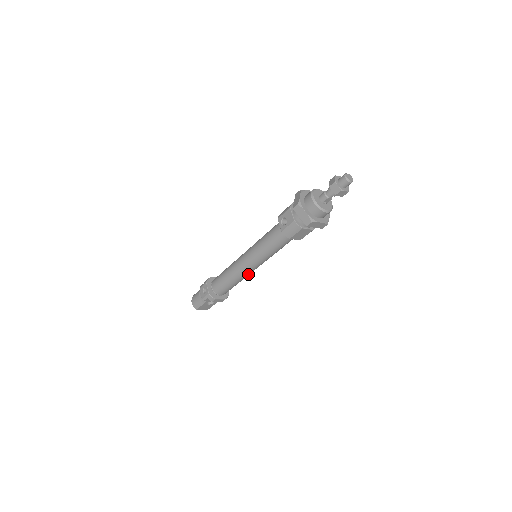
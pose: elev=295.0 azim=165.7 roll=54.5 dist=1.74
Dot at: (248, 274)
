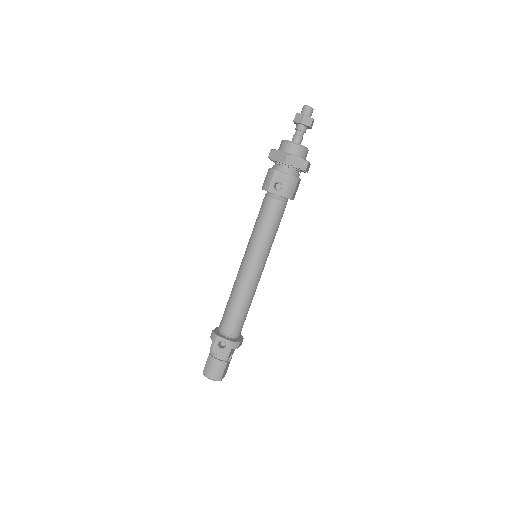
Dot at: (258, 282)
